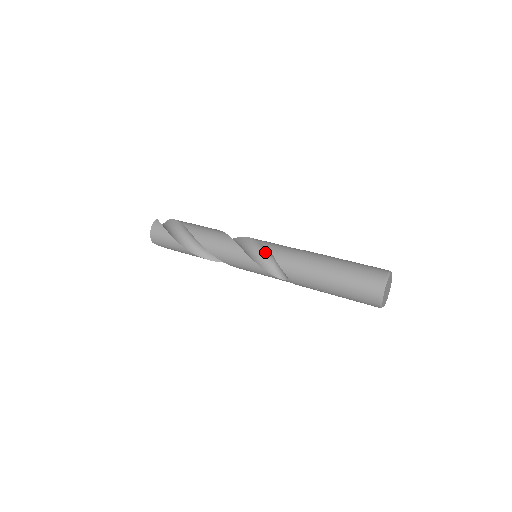
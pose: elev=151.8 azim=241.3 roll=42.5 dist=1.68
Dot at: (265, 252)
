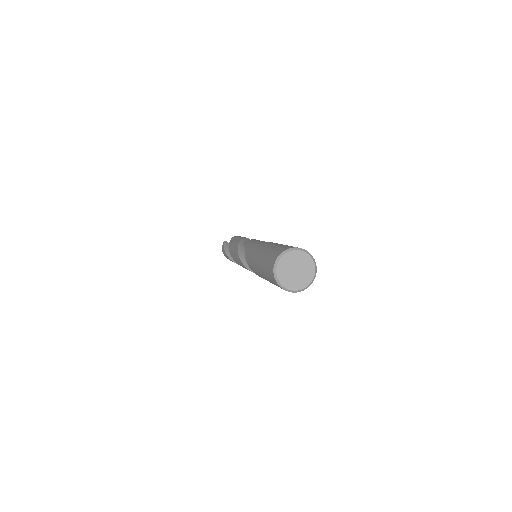
Dot at: occluded
